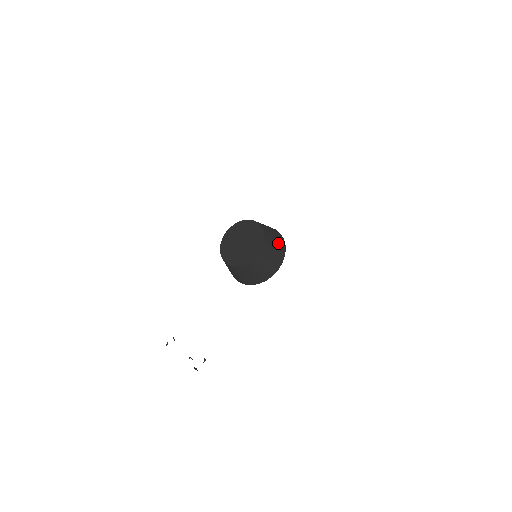
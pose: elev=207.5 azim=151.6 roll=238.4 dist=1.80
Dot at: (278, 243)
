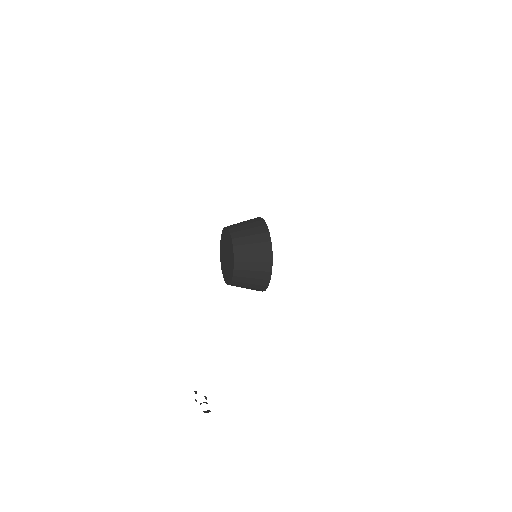
Dot at: (254, 229)
